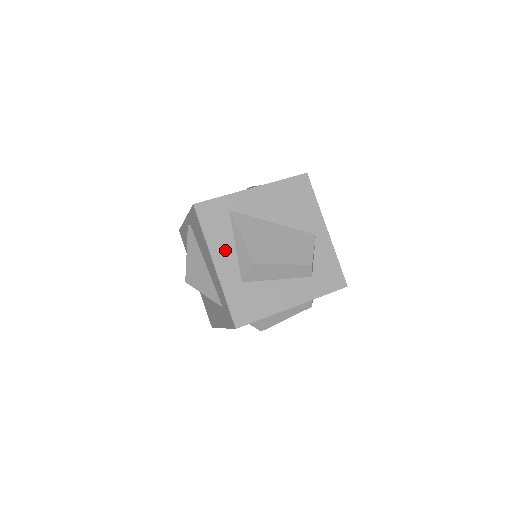
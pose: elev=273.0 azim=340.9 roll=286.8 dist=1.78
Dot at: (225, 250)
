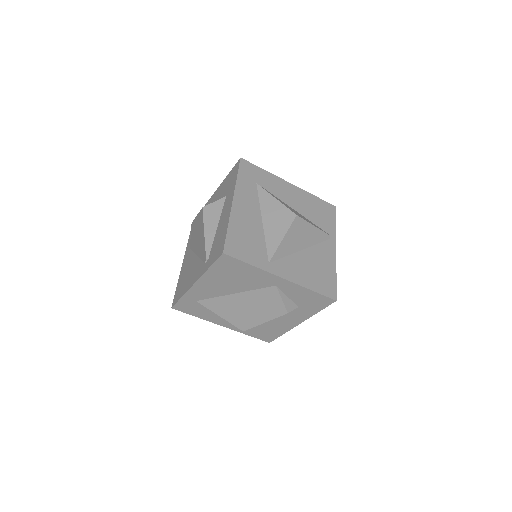
Dot at: (219, 318)
